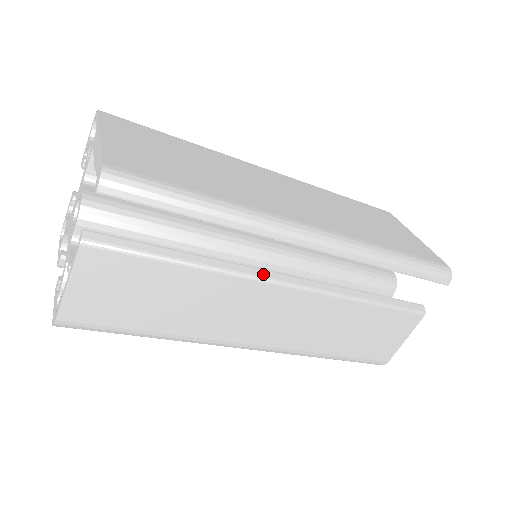
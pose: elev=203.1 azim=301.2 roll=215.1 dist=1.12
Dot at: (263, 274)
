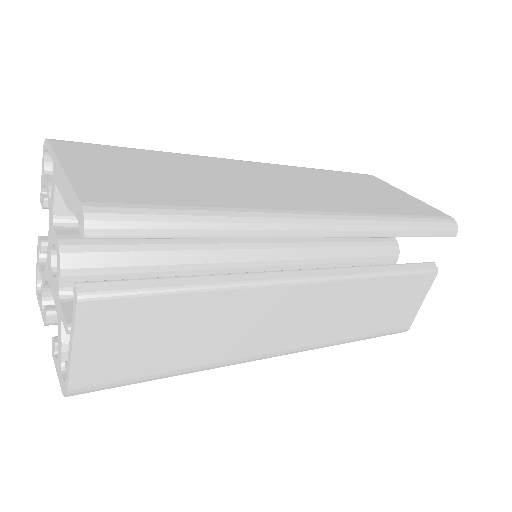
Dot at: (278, 276)
